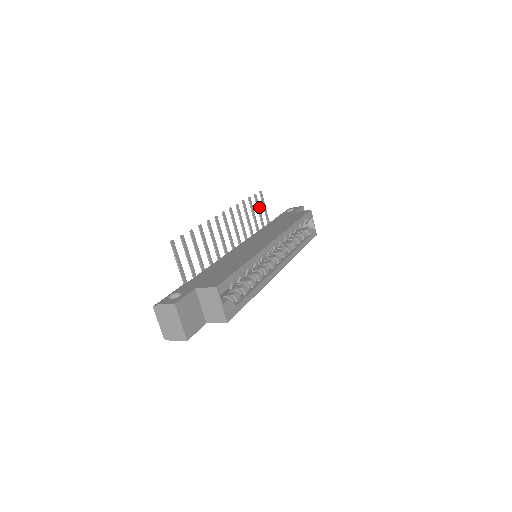
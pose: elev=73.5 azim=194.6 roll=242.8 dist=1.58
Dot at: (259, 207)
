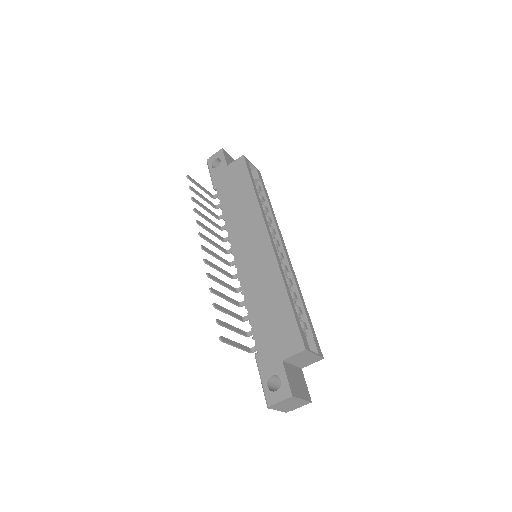
Dot at: (200, 194)
